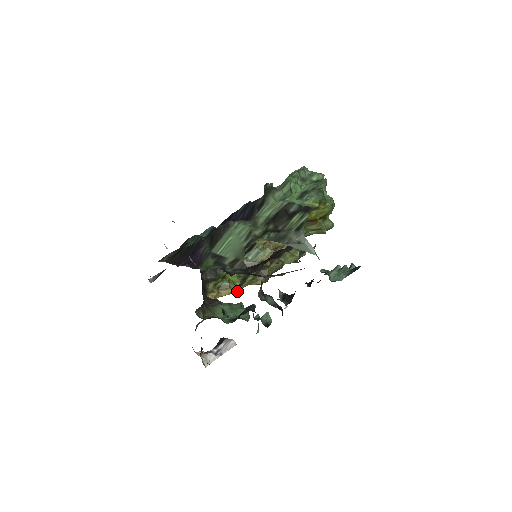
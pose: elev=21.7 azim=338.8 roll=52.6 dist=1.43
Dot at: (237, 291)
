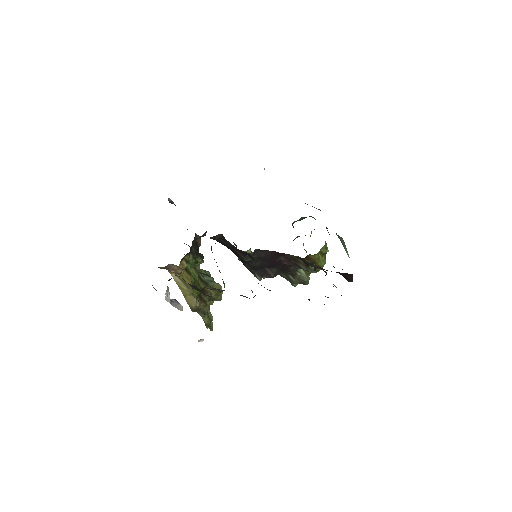
Dot at: occluded
